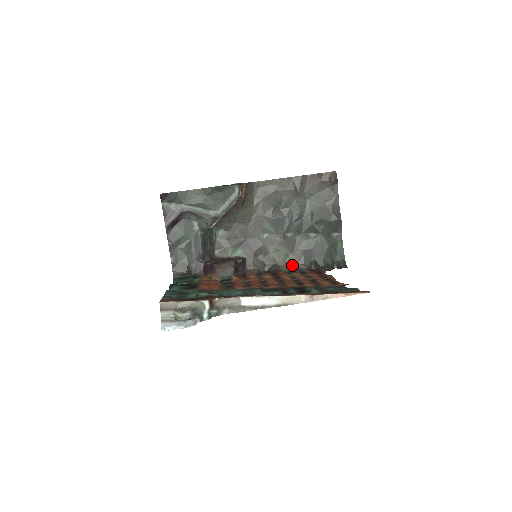
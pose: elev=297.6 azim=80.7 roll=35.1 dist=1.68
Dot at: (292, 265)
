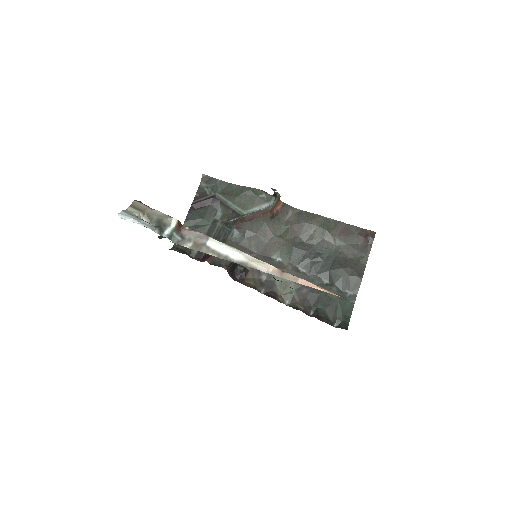
Dot at: (291, 301)
